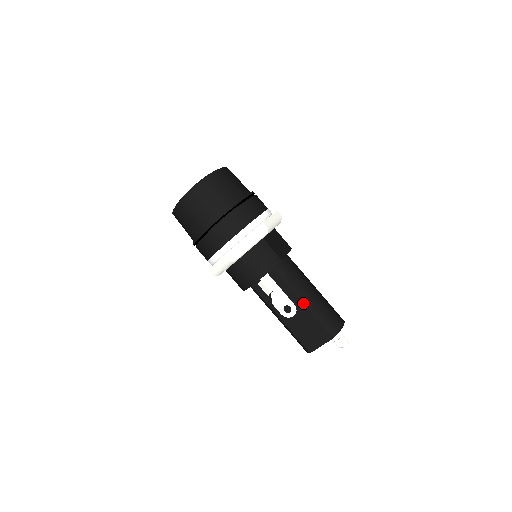
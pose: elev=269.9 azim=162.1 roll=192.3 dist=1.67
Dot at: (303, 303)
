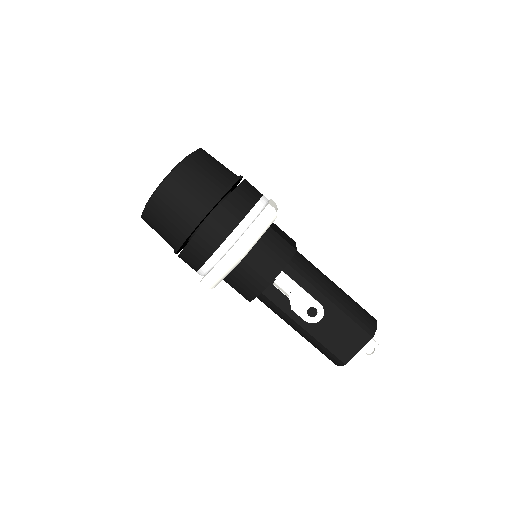
Dot at: (330, 300)
